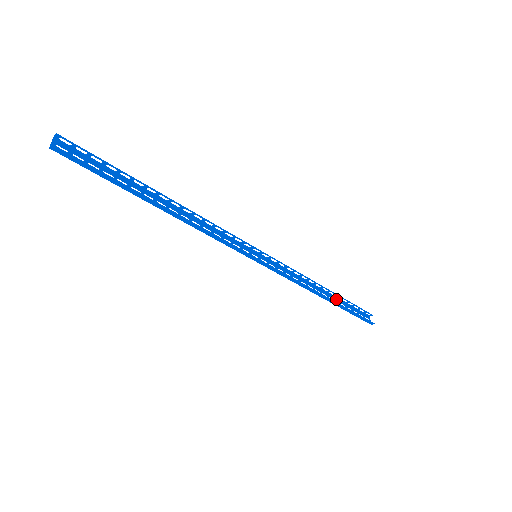
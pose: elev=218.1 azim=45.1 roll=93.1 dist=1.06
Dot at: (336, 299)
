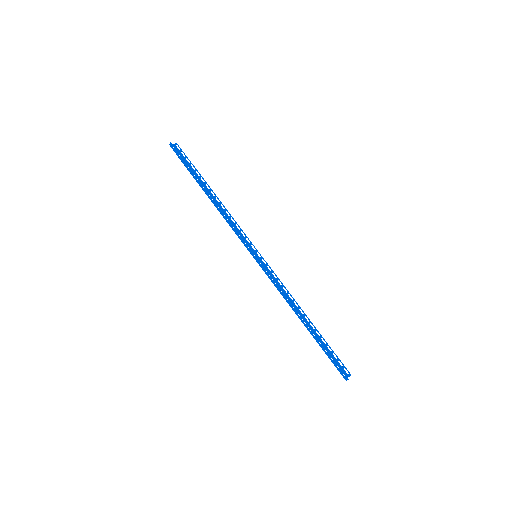
Dot at: (315, 334)
